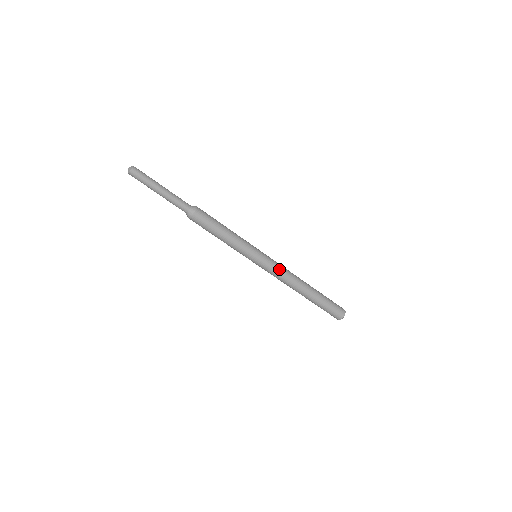
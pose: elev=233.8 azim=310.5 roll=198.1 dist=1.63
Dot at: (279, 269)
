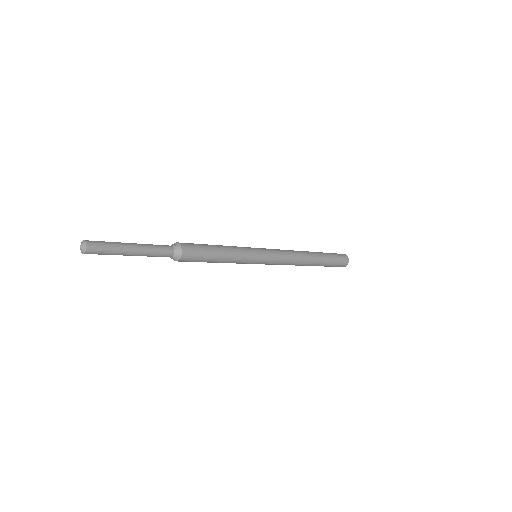
Dot at: occluded
